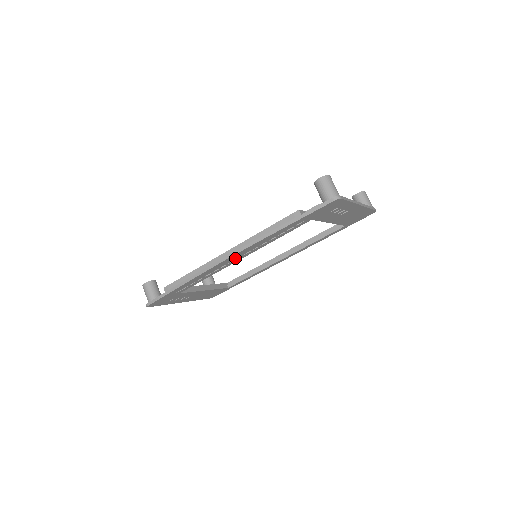
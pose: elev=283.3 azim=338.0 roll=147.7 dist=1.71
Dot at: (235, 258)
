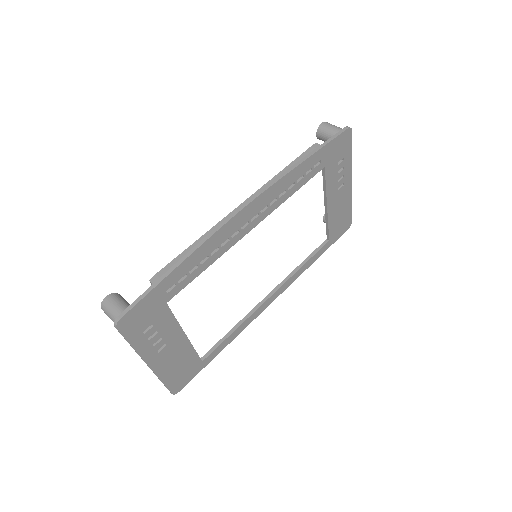
Dot at: (252, 215)
